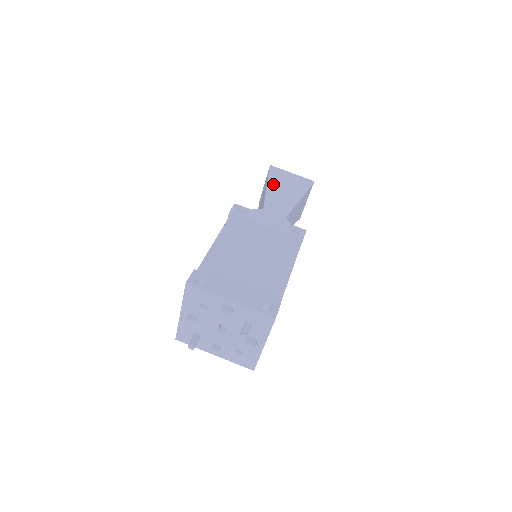
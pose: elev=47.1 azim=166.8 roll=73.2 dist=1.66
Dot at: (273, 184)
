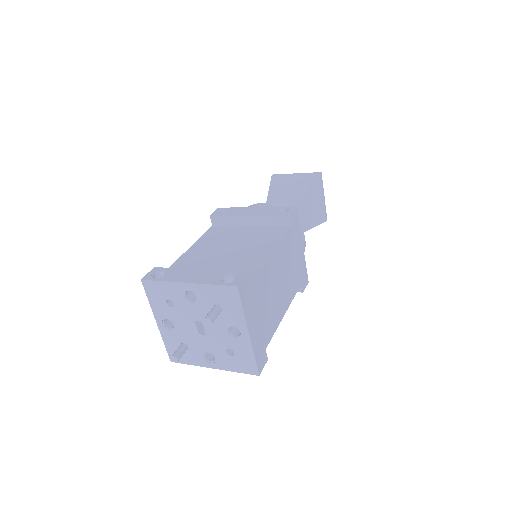
Dot at: (275, 188)
